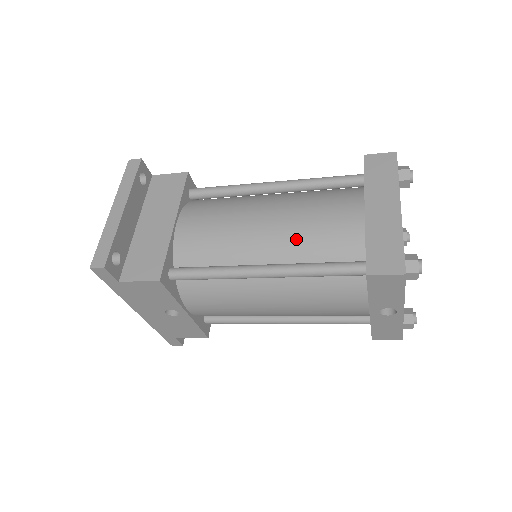
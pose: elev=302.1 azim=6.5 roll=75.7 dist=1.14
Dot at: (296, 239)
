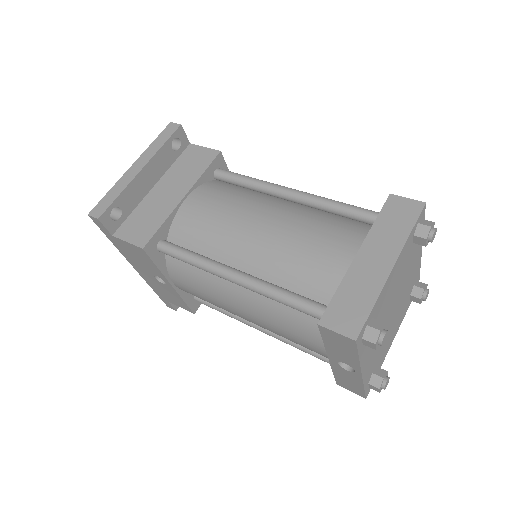
Dot at: (279, 257)
